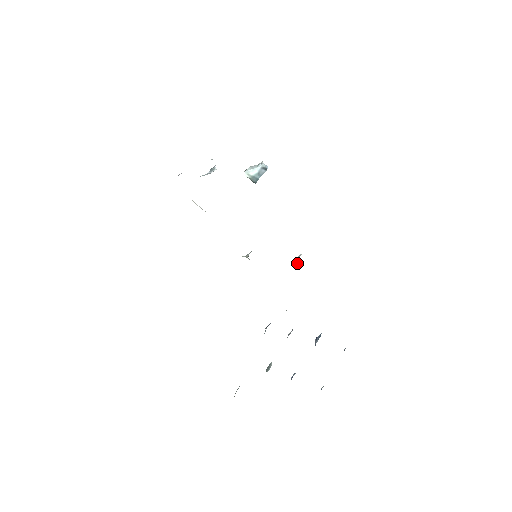
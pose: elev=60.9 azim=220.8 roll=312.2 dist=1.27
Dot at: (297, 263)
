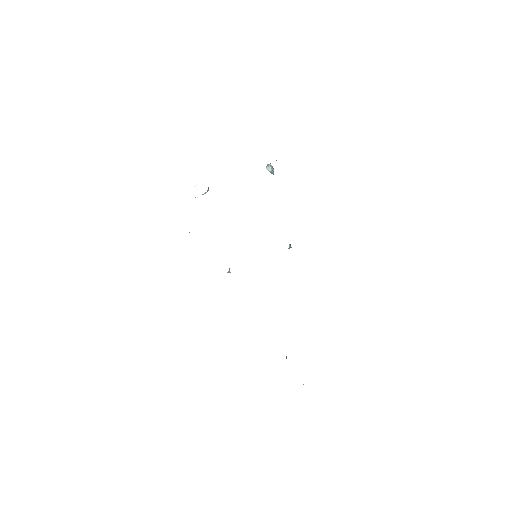
Dot at: occluded
